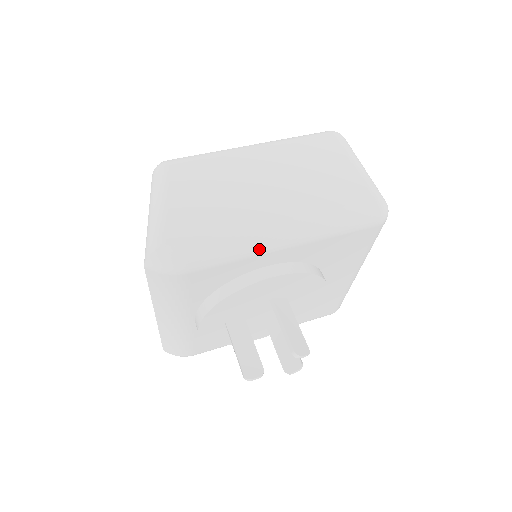
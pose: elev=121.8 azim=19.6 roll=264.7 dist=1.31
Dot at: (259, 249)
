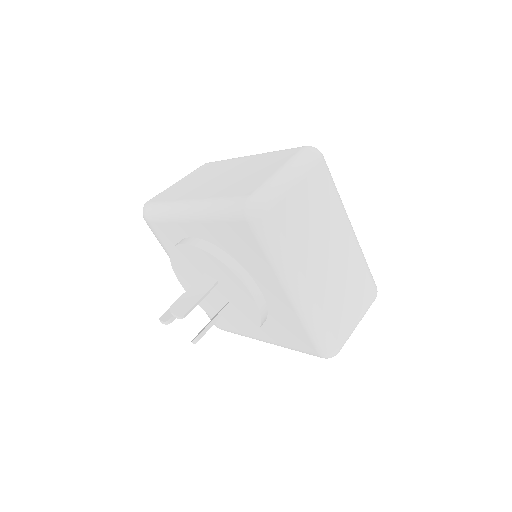
Dot at: (175, 216)
